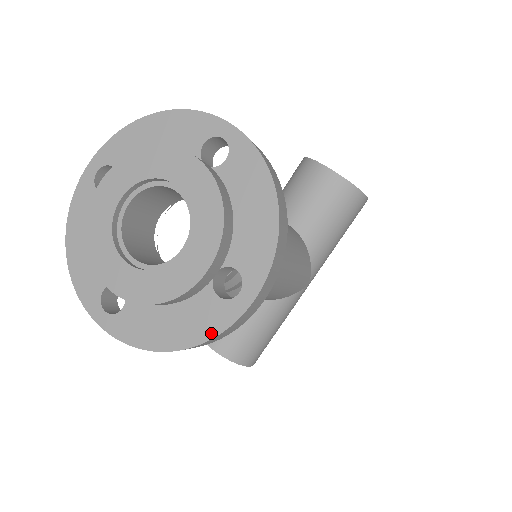
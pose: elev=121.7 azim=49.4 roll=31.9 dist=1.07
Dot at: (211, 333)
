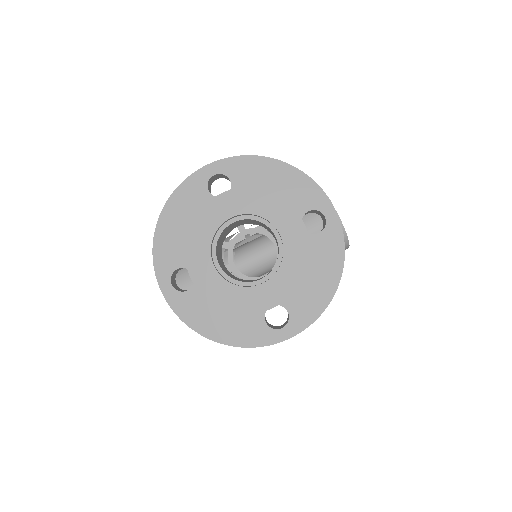
Dot at: (248, 344)
